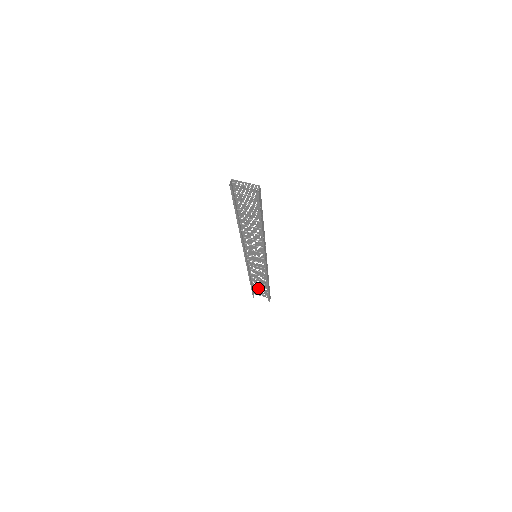
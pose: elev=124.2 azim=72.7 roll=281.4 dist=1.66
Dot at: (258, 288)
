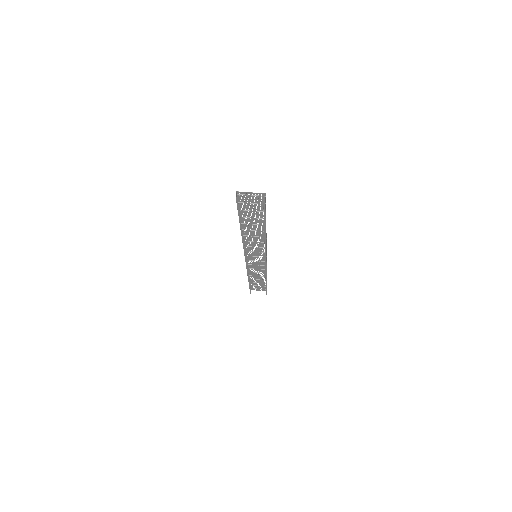
Dot at: (255, 284)
